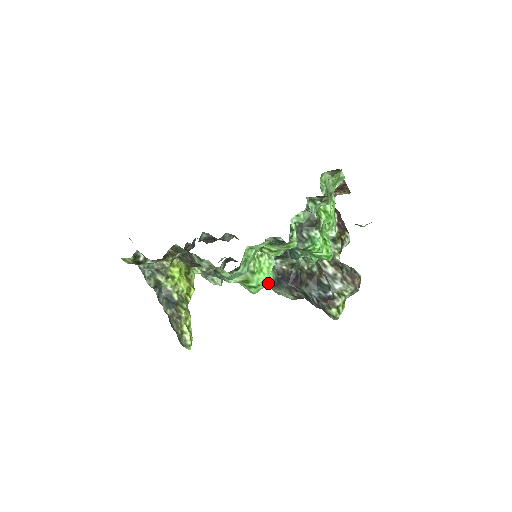
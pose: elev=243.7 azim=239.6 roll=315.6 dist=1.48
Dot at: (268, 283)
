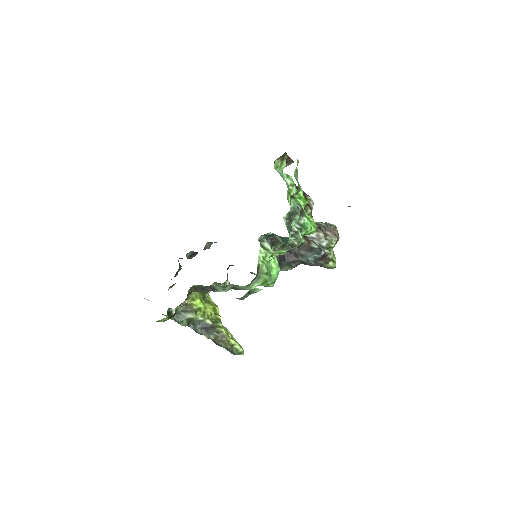
Dot at: occluded
